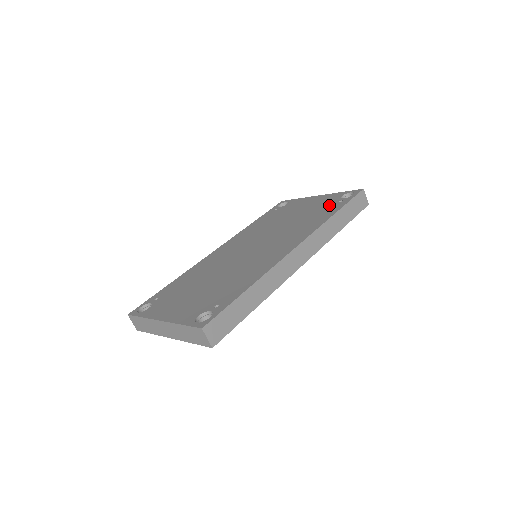
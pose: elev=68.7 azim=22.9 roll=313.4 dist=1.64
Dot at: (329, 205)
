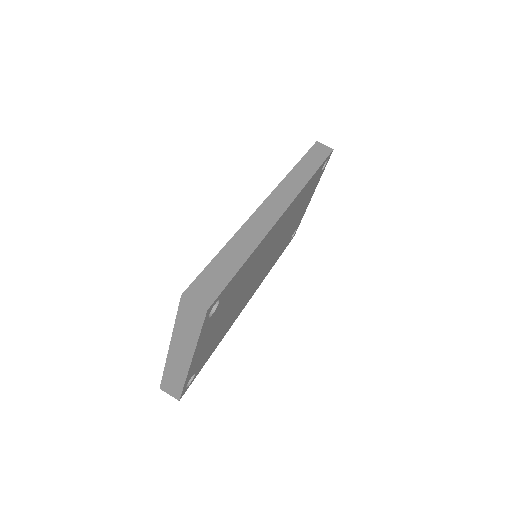
Dot at: occluded
